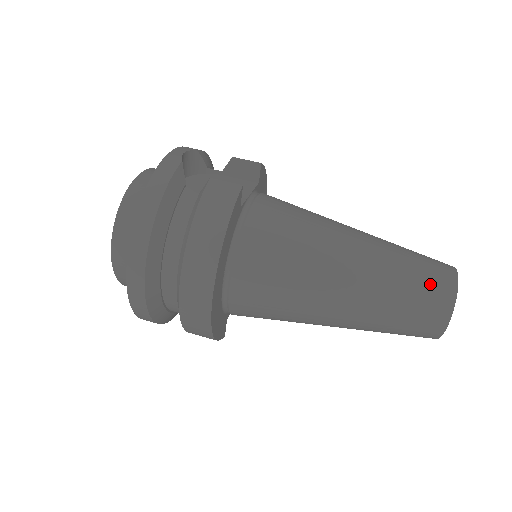
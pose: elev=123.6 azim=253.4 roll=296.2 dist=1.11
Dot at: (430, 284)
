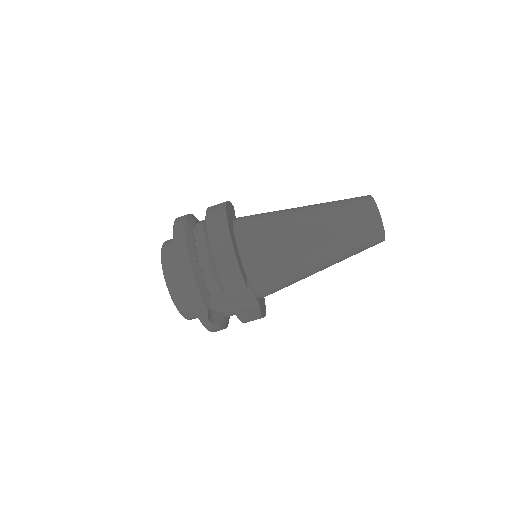
Dot at: occluded
